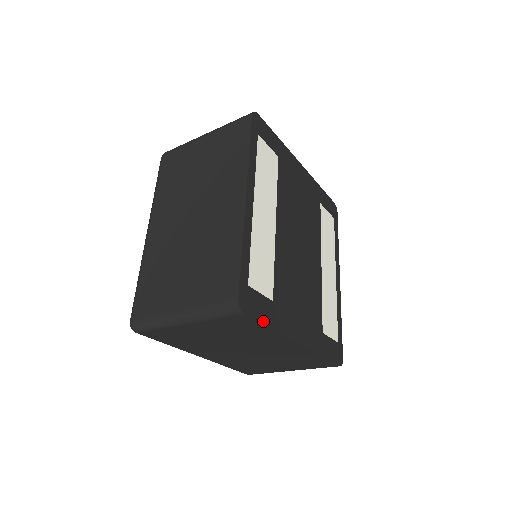
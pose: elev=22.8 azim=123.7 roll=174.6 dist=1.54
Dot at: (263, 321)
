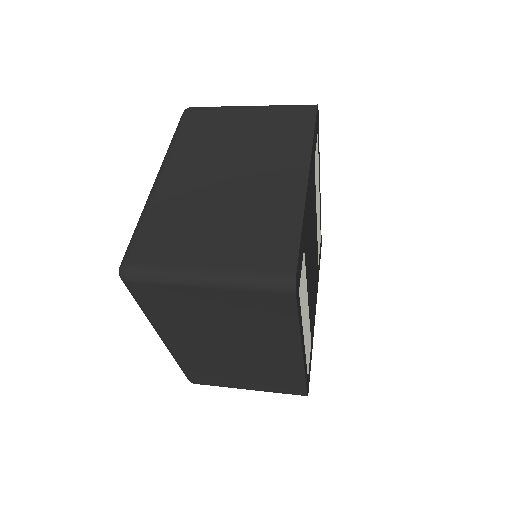
Dot at: occluded
